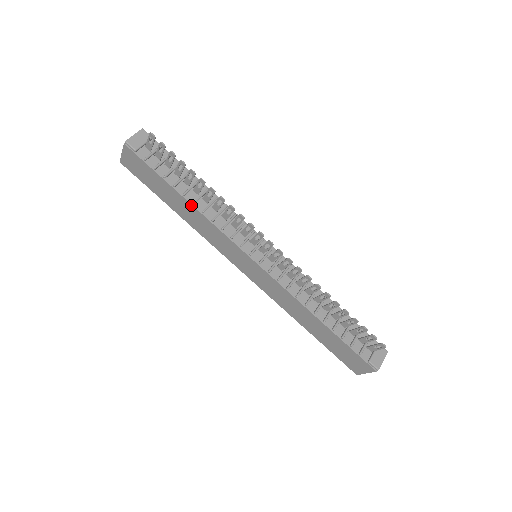
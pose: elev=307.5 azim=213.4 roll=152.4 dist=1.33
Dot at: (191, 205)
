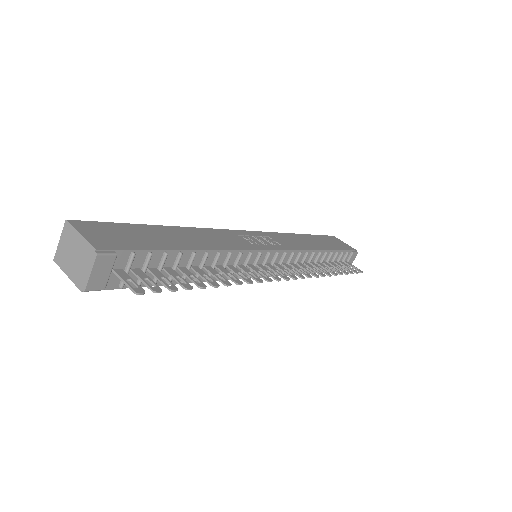
Dot at: (191, 282)
